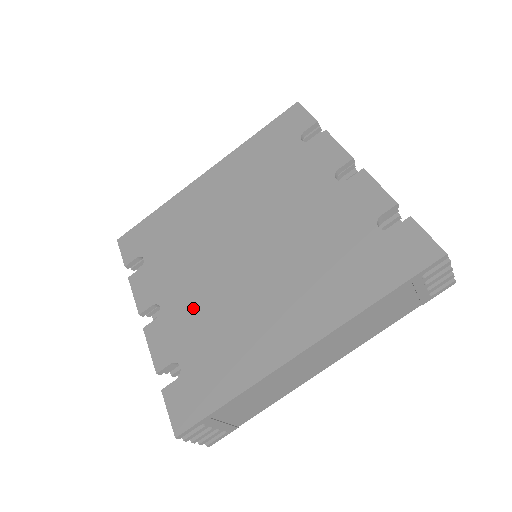
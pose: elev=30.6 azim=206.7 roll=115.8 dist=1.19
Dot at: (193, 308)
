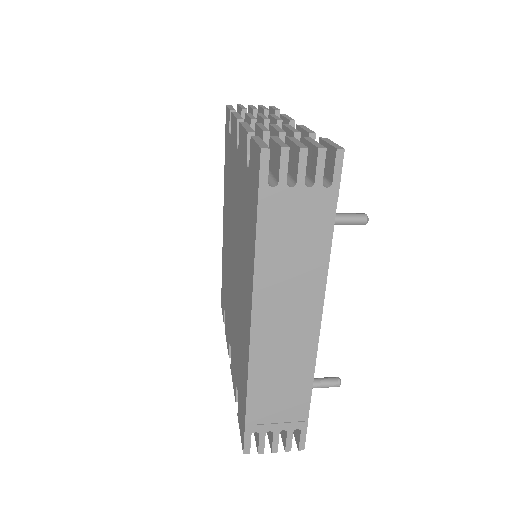
Dot at: (233, 333)
